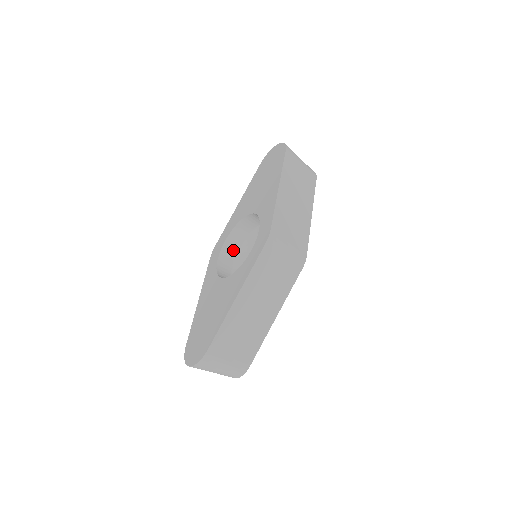
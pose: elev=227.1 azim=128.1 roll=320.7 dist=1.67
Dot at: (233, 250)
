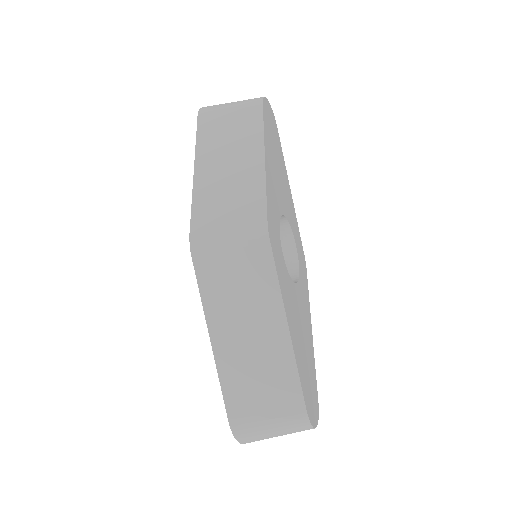
Dot at: occluded
